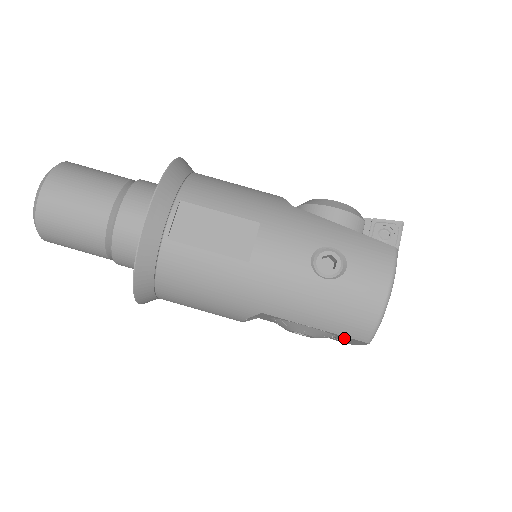
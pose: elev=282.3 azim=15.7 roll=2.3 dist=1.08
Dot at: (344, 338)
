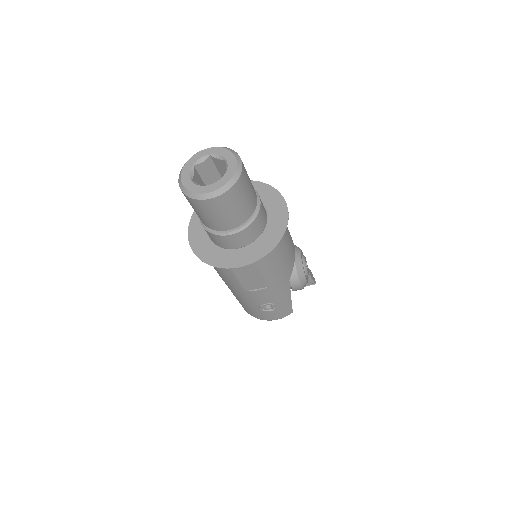
Dot at: occluded
